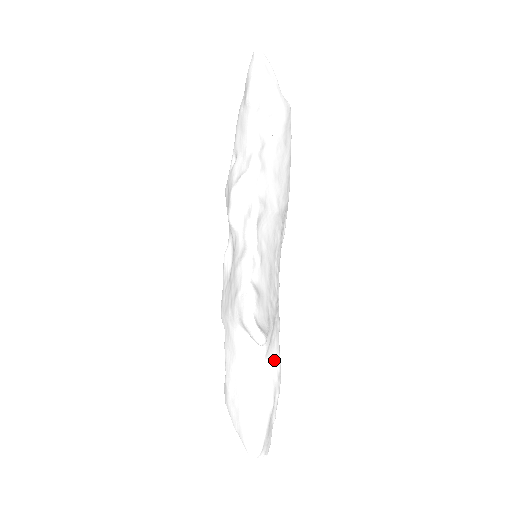
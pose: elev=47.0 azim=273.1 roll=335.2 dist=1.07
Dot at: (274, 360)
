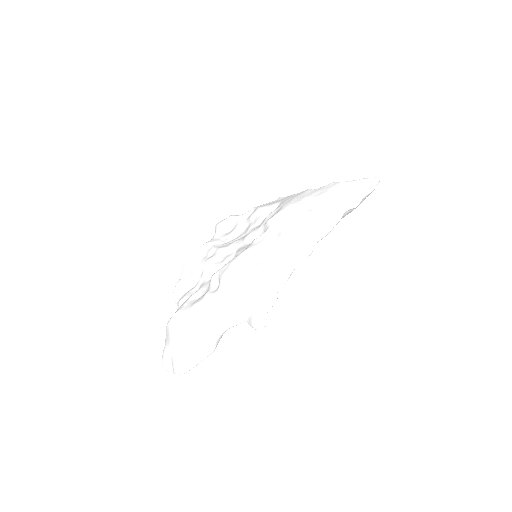
Dot at: occluded
